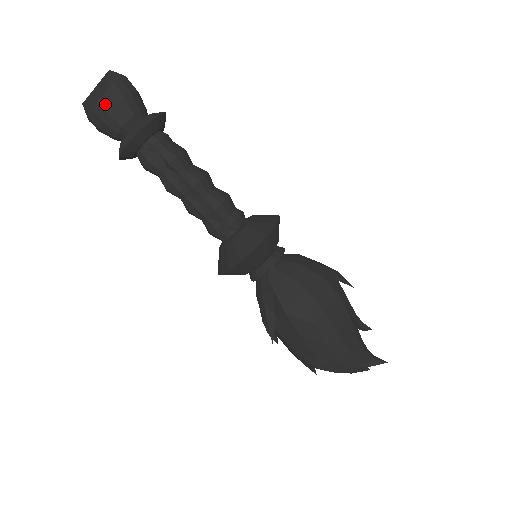
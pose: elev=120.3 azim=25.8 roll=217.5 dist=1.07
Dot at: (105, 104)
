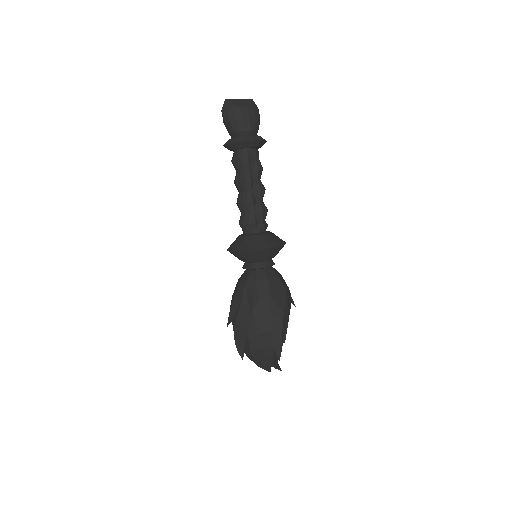
Dot at: (250, 112)
